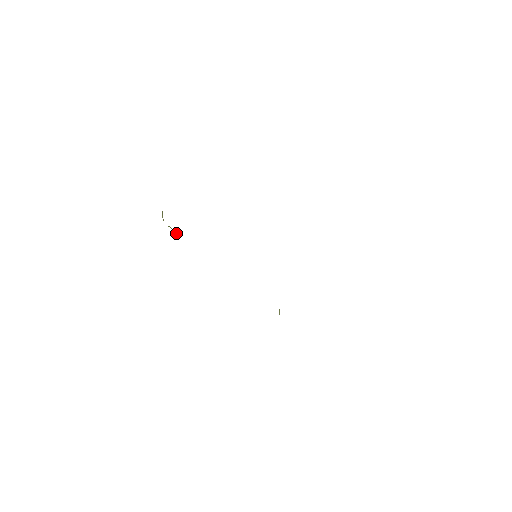
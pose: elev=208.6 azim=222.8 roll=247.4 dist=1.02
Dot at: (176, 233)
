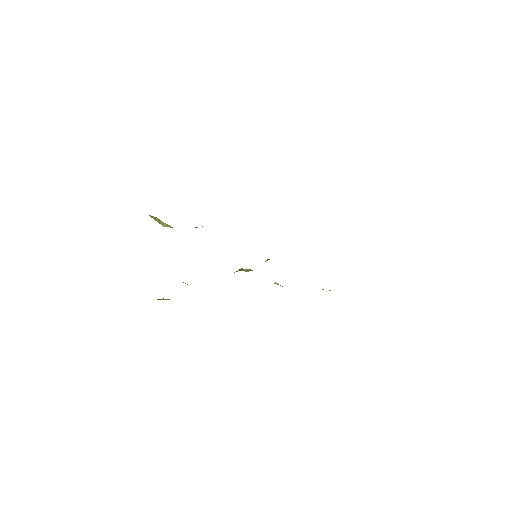
Dot at: (157, 218)
